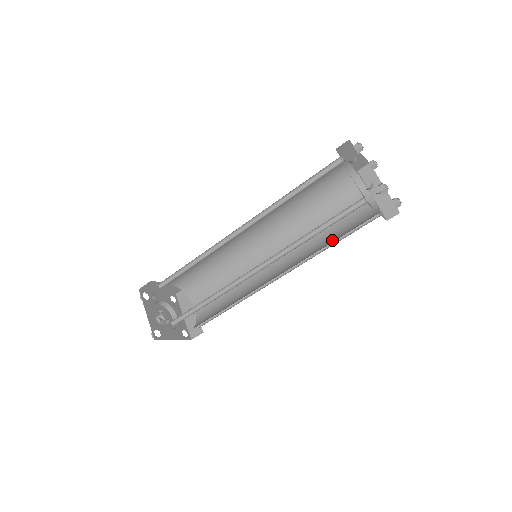
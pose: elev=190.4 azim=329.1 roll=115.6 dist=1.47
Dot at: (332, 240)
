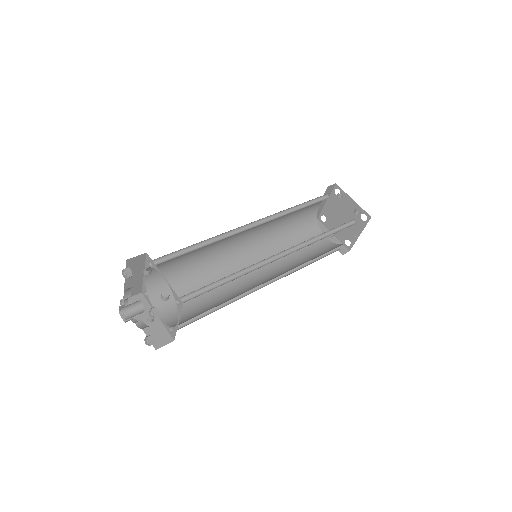
Dot at: (312, 258)
